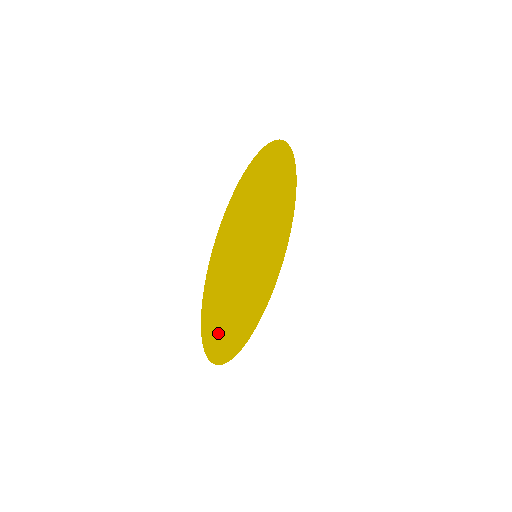
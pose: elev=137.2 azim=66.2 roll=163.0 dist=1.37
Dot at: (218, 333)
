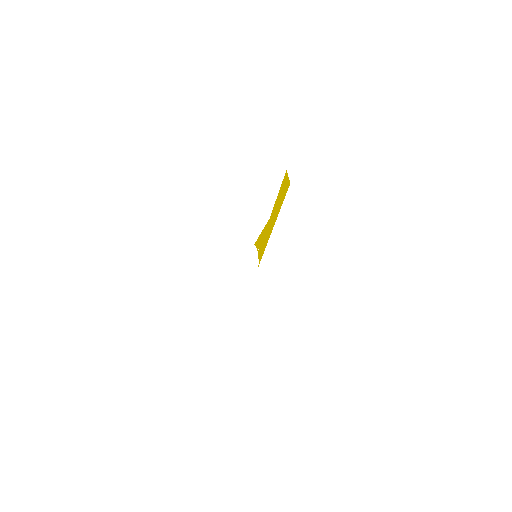
Dot at: occluded
